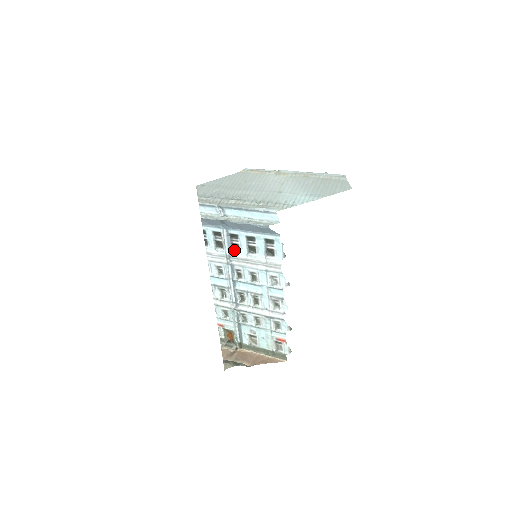
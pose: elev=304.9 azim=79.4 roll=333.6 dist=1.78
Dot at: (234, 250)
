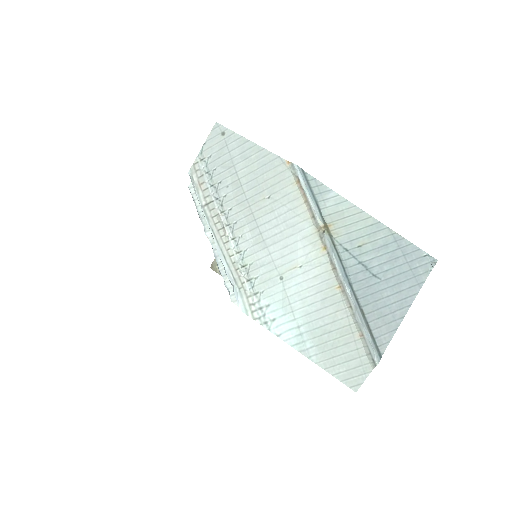
Dot at: occluded
